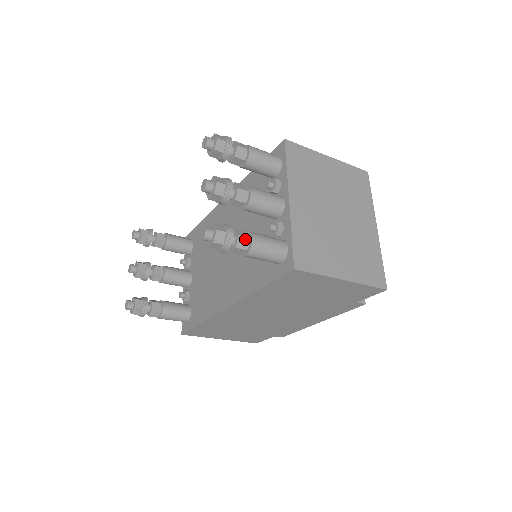
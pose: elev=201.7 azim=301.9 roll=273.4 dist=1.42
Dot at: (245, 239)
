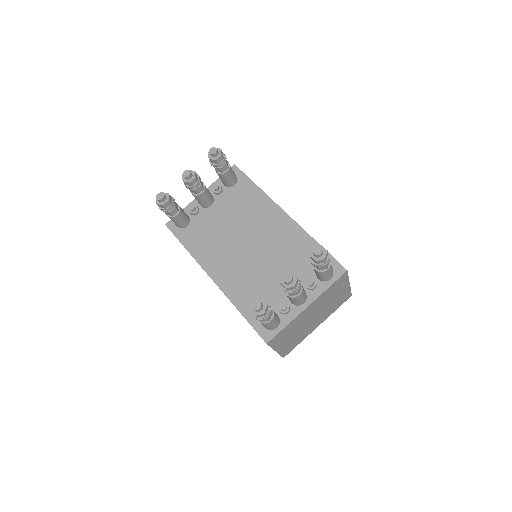
Dot at: (268, 320)
